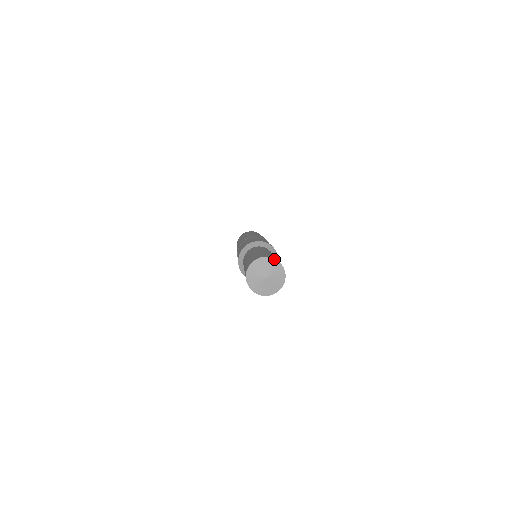
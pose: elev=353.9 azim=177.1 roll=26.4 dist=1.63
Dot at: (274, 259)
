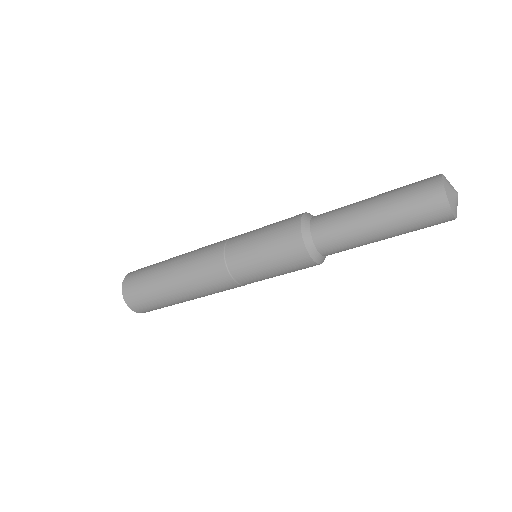
Dot at: occluded
